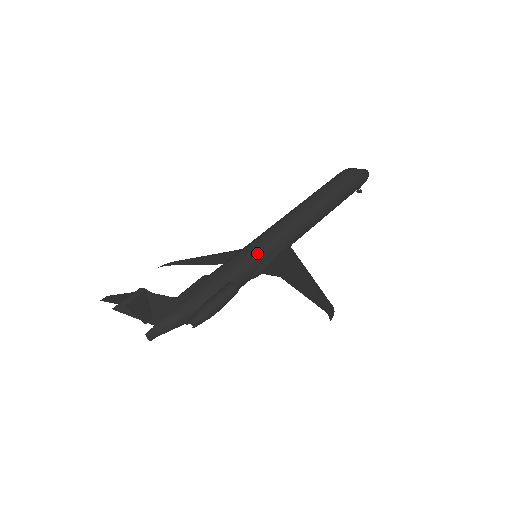
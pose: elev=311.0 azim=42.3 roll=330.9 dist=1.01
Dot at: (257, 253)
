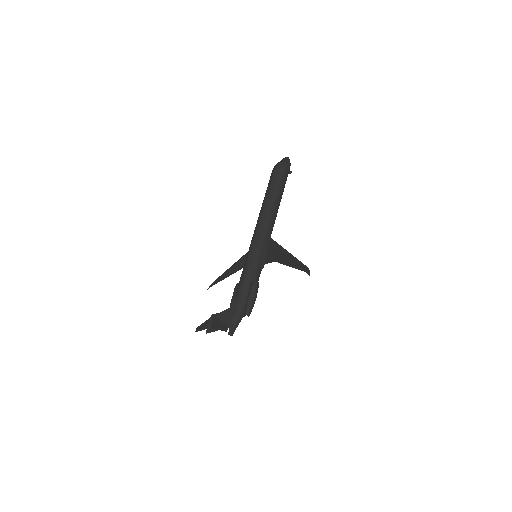
Dot at: (255, 255)
